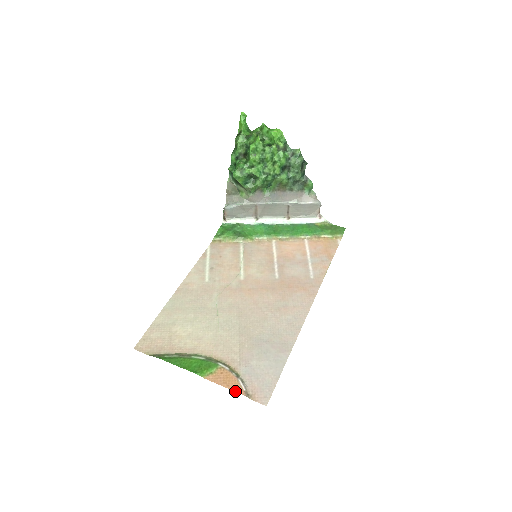
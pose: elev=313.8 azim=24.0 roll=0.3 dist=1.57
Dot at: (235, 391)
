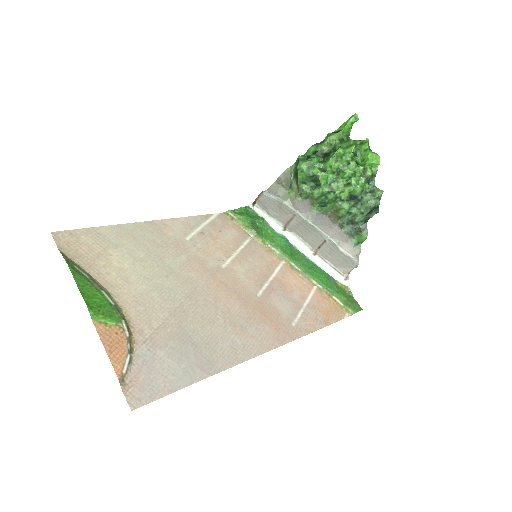
Dot at: (113, 364)
